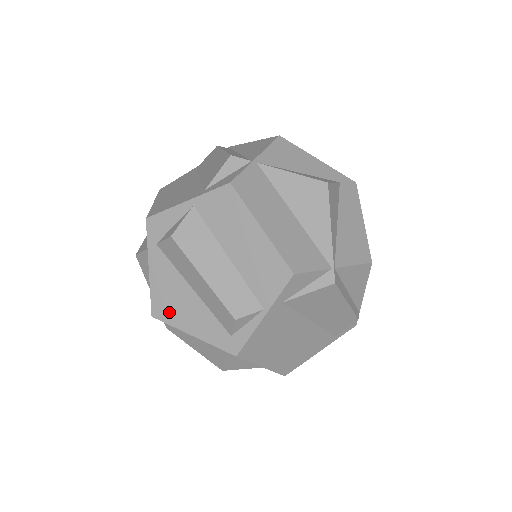
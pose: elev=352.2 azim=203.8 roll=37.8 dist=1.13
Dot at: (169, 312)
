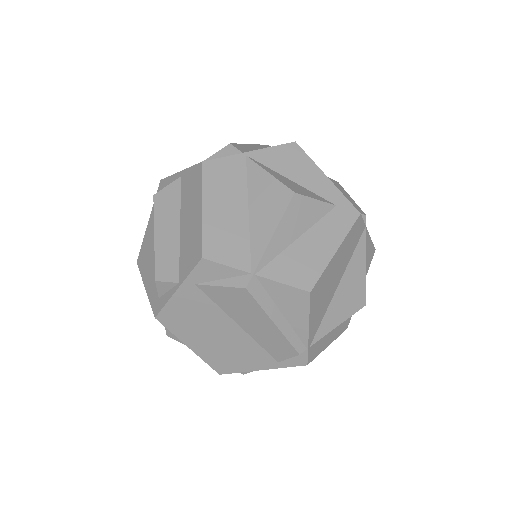
Dot at: (143, 262)
